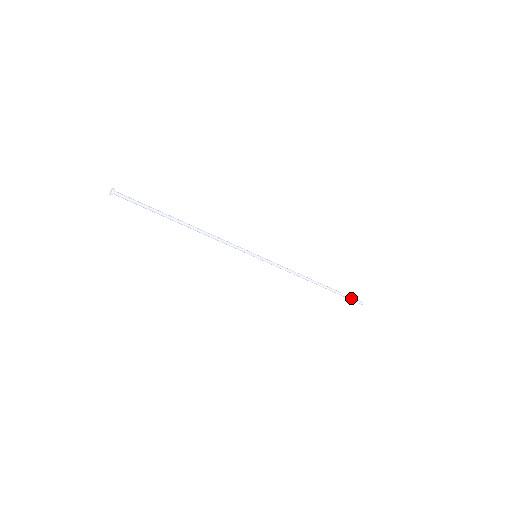
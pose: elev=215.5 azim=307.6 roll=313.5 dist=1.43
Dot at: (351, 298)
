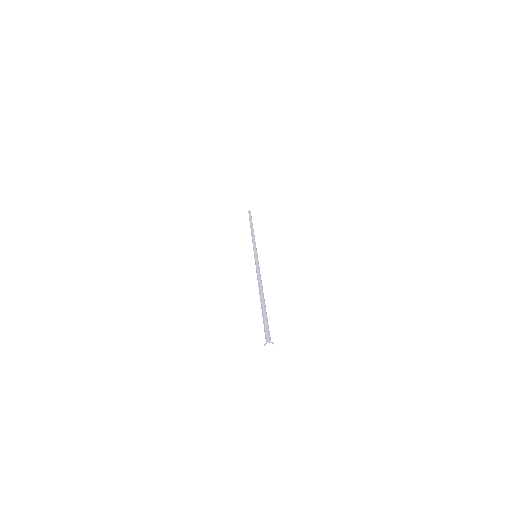
Dot at: (251, 216)
